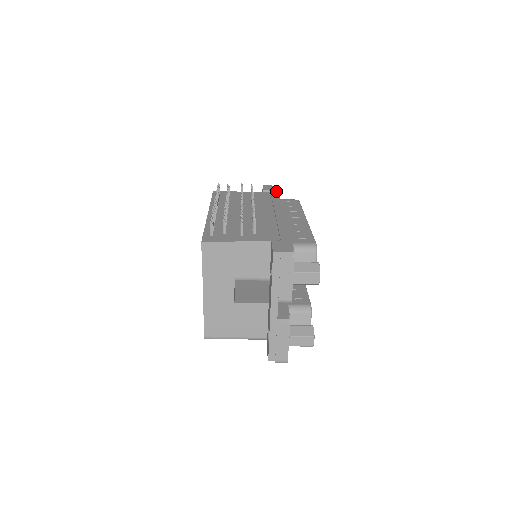
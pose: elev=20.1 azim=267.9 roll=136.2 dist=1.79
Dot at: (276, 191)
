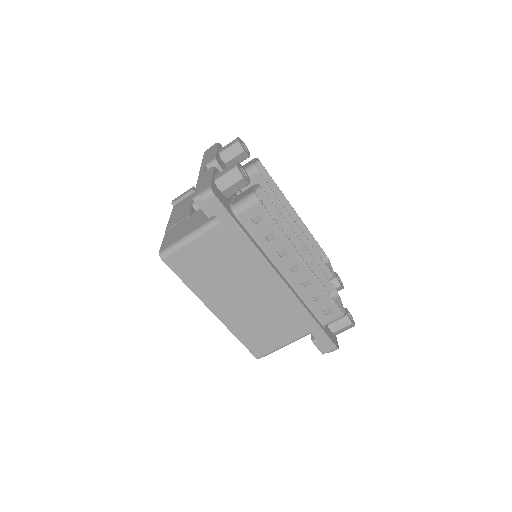
Dot at: occluded
